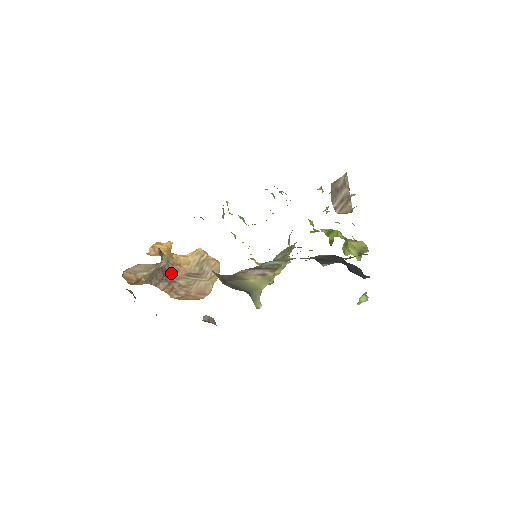
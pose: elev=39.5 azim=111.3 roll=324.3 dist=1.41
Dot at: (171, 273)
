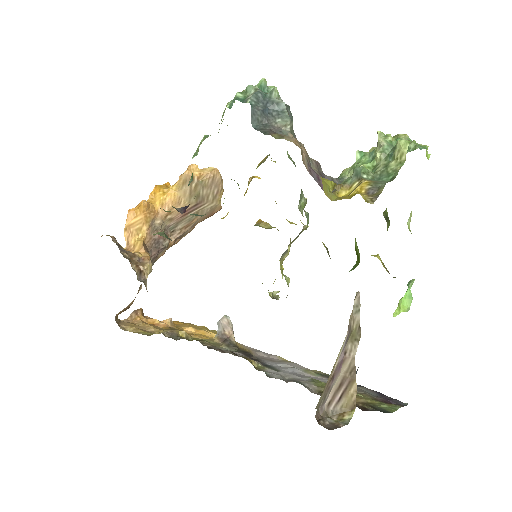
Dot at: (164, 230)
